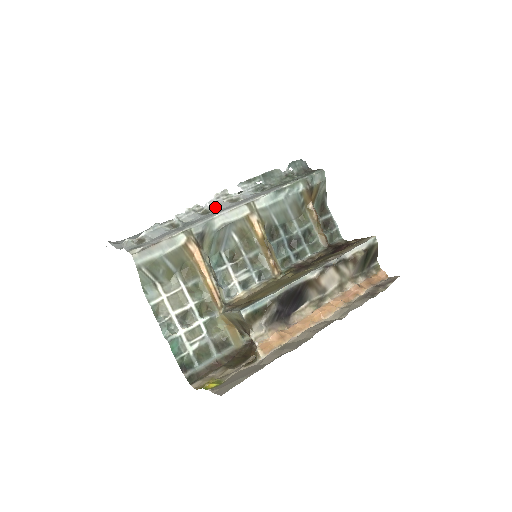
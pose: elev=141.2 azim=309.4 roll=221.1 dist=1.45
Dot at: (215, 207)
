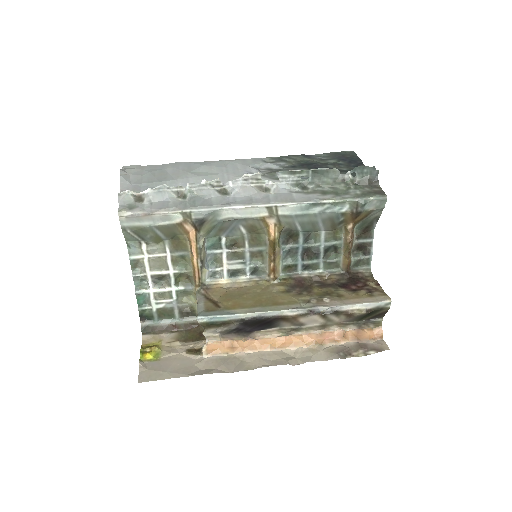
Dot at: (236, 190)
